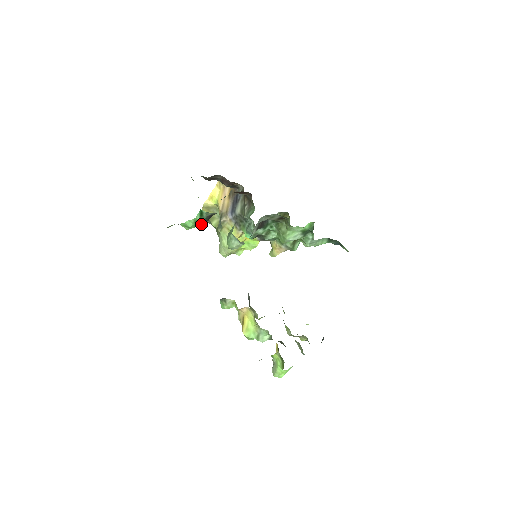
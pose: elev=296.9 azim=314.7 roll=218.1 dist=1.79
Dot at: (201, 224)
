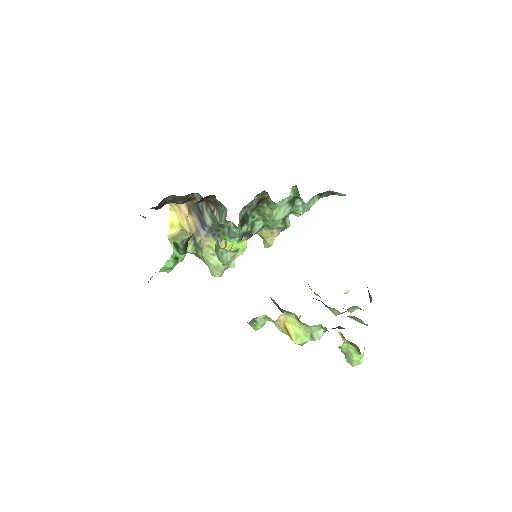
Dot at: (181, 257)
